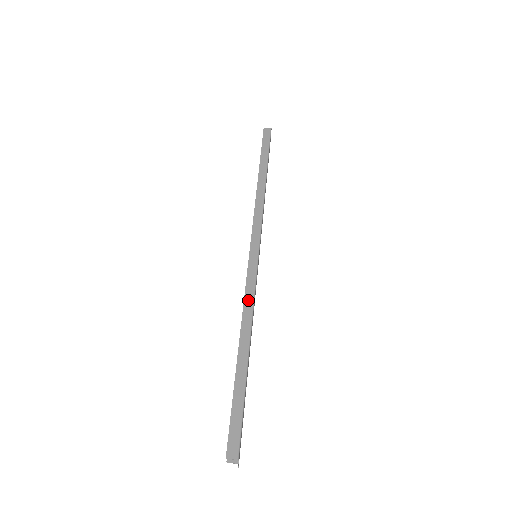
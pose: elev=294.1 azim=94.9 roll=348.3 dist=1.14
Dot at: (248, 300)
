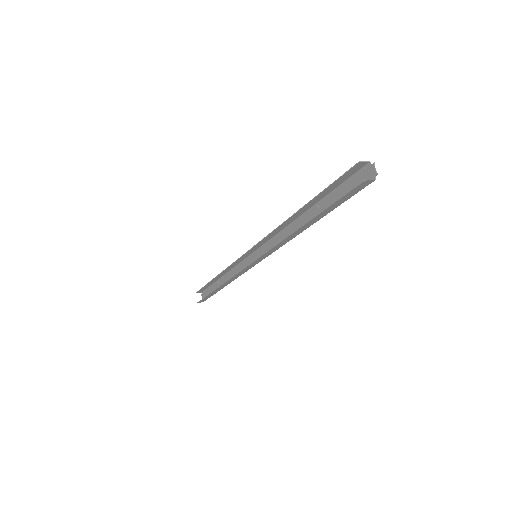
Dot at: (276, 231)
